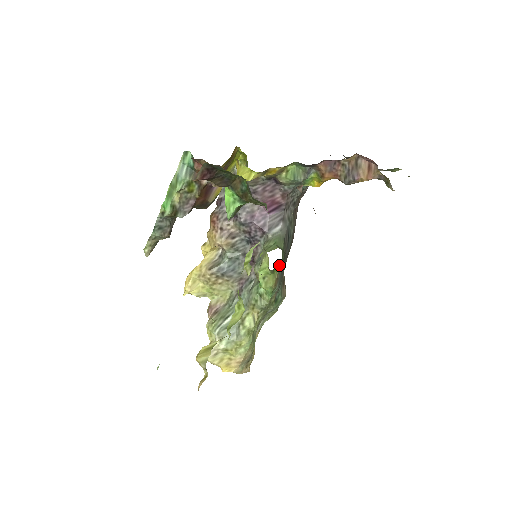
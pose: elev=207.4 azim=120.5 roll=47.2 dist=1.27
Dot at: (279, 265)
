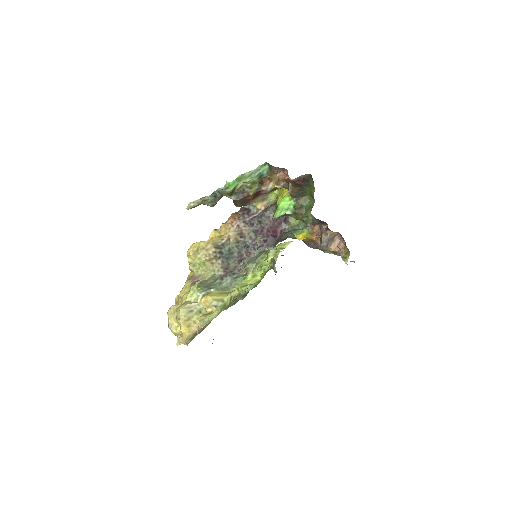
Dot at: occluded
